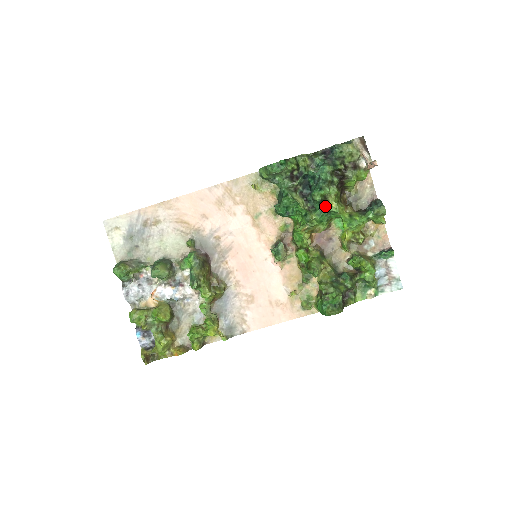
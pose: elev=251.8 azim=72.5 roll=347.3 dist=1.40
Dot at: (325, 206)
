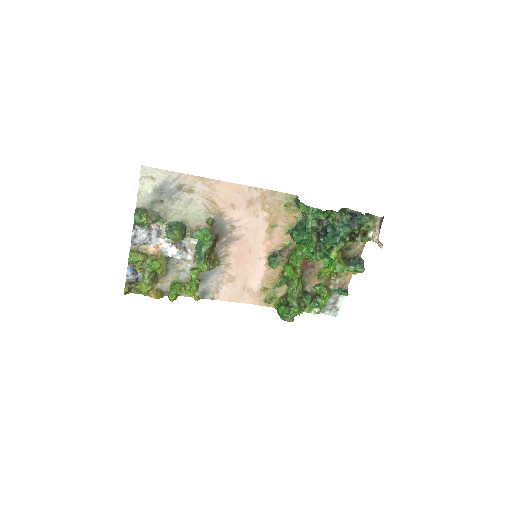
Dot at: (329, 253)
